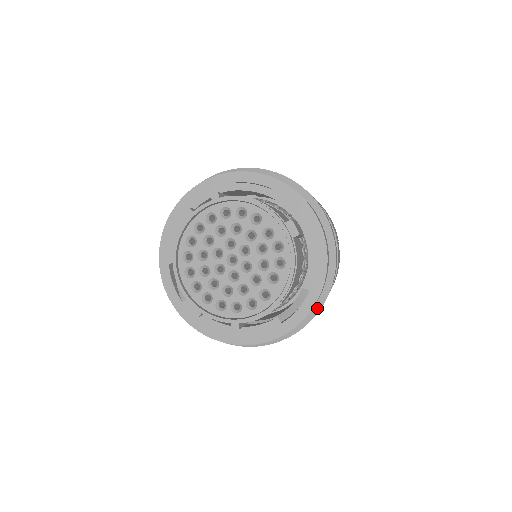
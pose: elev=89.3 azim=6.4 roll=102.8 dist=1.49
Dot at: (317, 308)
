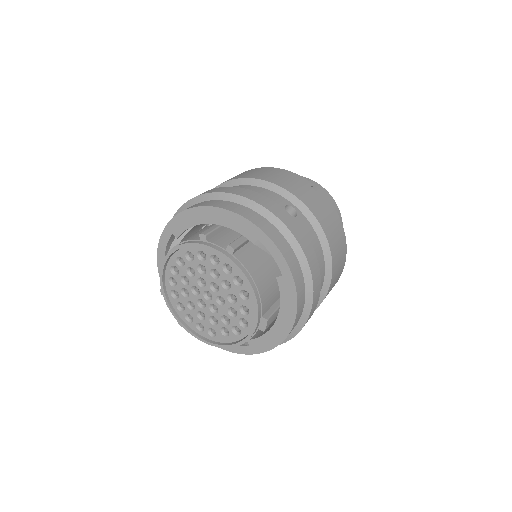
Dot at: occluded
